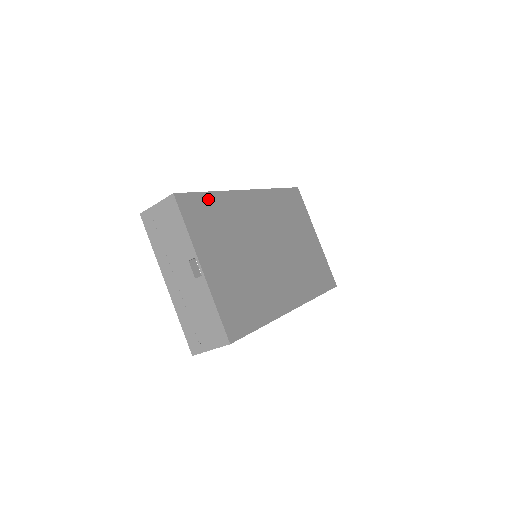
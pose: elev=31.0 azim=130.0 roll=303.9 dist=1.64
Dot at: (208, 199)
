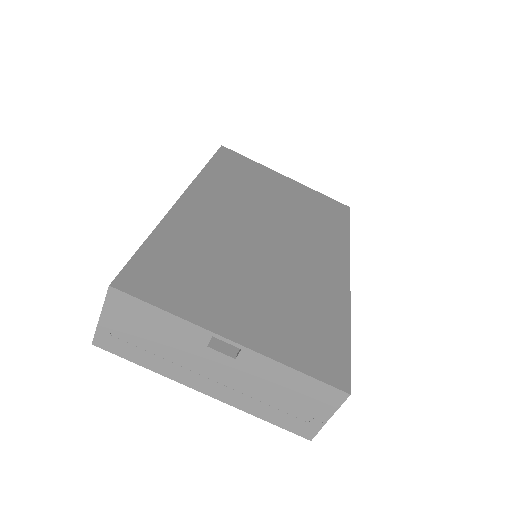
Dot at: (154, 249)
